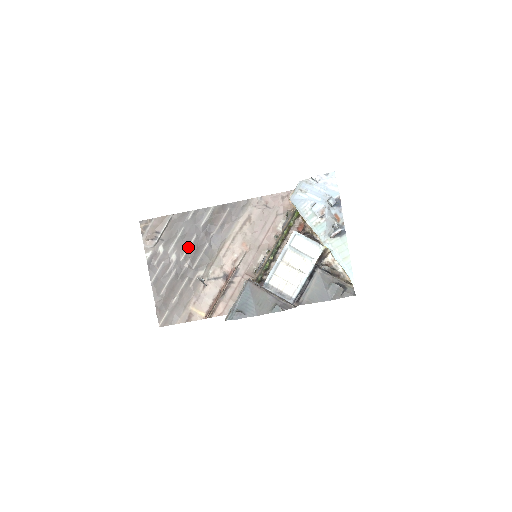
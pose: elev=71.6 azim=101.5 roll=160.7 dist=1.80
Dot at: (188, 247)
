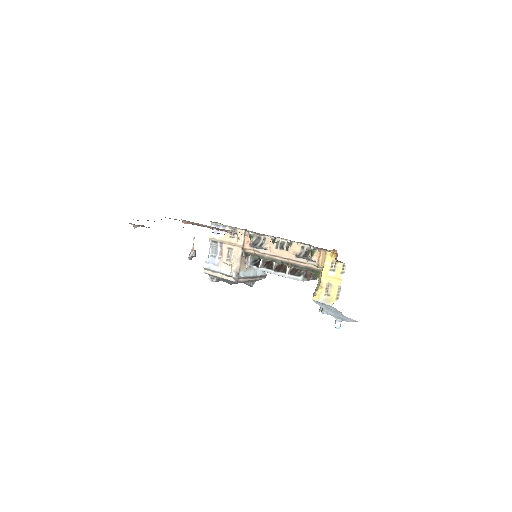
Dot at: occluded
